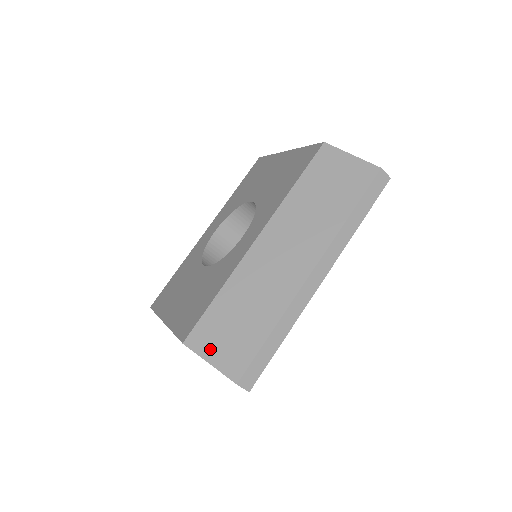
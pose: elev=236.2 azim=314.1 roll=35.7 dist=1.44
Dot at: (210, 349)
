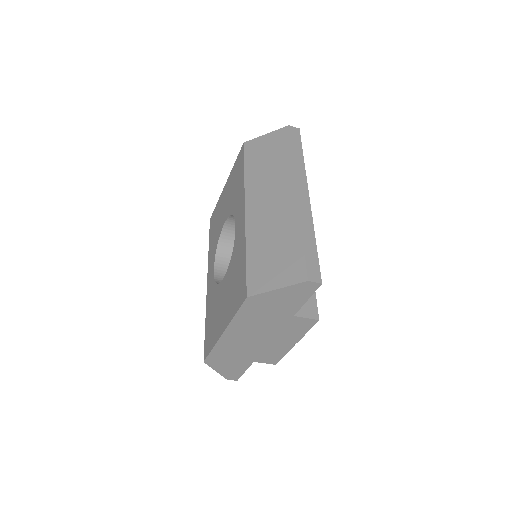
Dot at: (270, 282)
